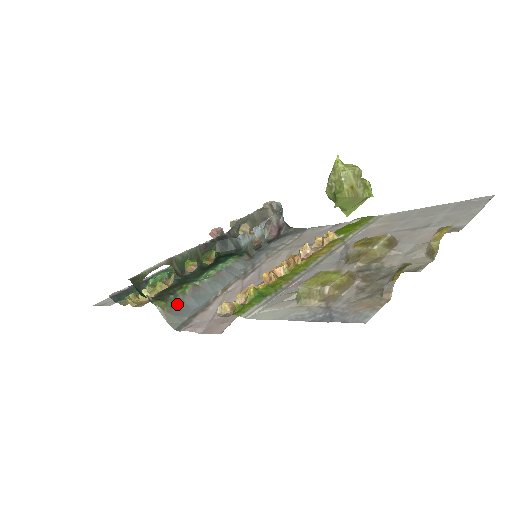
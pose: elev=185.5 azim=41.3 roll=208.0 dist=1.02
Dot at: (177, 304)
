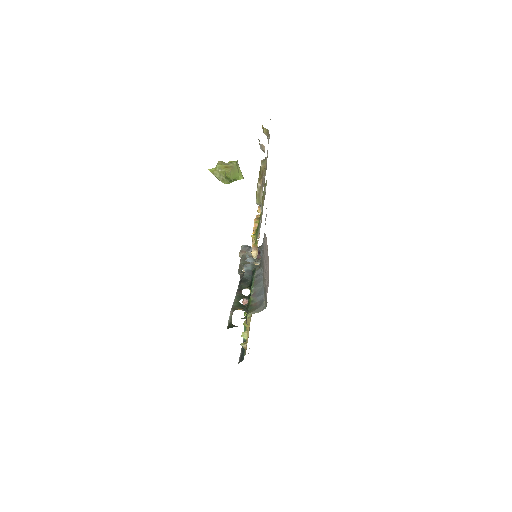
Dot at: (255, 306)
